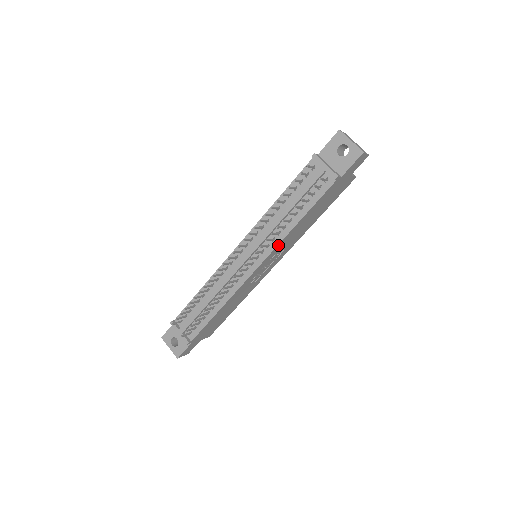
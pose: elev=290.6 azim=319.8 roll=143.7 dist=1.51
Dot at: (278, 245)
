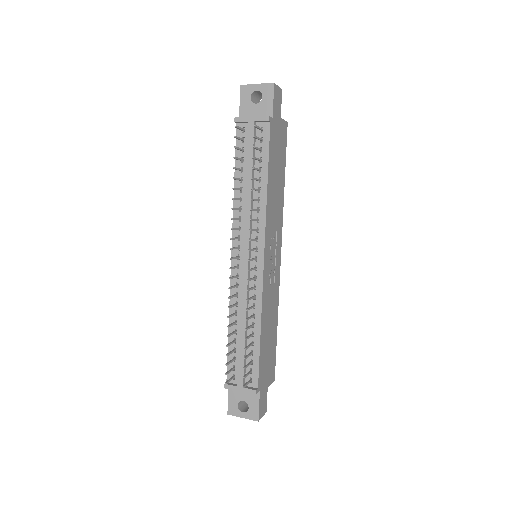
Dot at: (266, 221)
